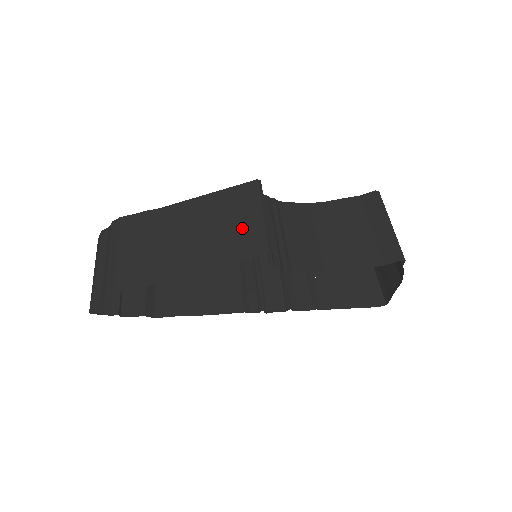
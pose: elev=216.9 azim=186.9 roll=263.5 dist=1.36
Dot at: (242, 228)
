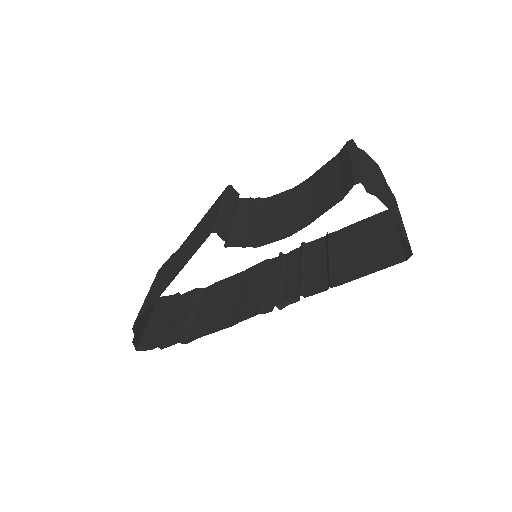
Dot at: (206, 227)
